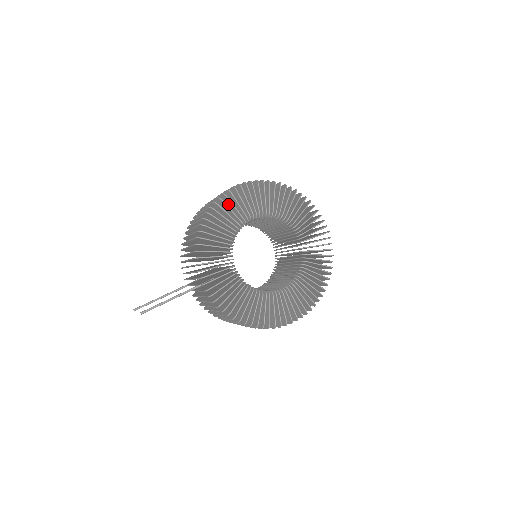
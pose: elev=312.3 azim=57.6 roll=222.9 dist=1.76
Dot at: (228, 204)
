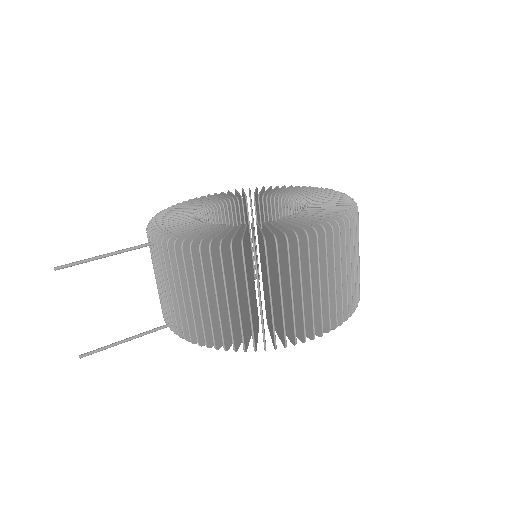
Dot at: occluded
